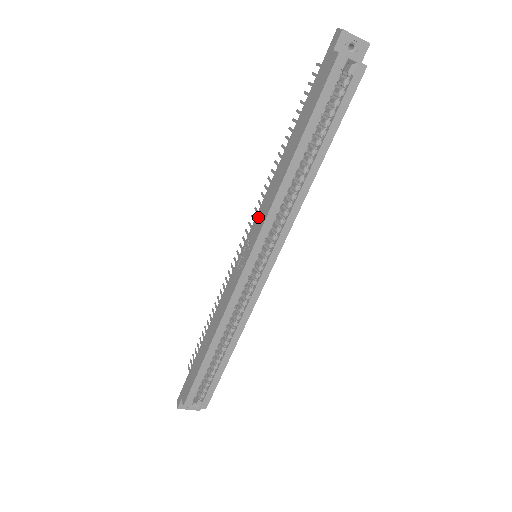
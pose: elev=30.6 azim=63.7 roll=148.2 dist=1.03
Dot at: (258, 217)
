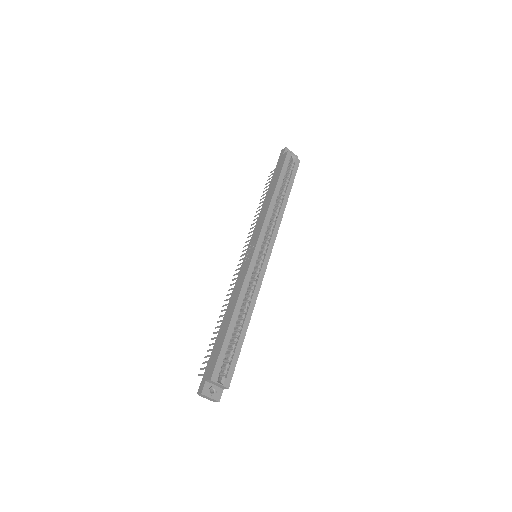
Dot at: (256, 229)
